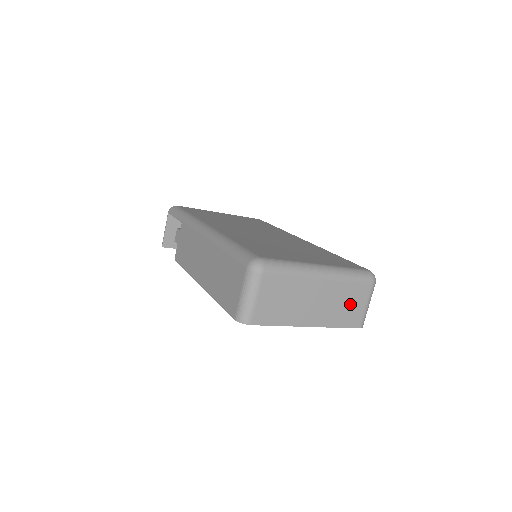
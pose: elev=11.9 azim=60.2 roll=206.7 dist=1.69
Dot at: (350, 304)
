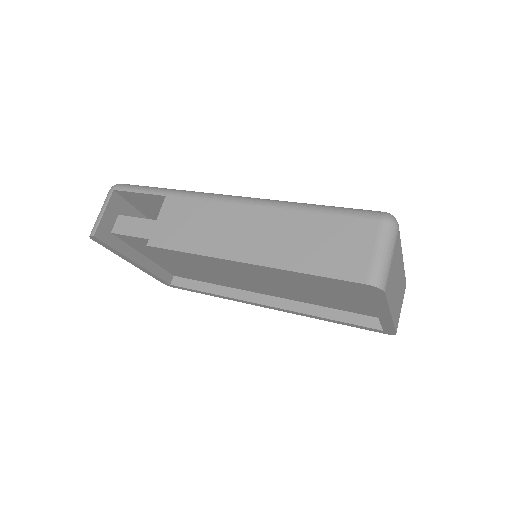
Dot at: (400, 302)
